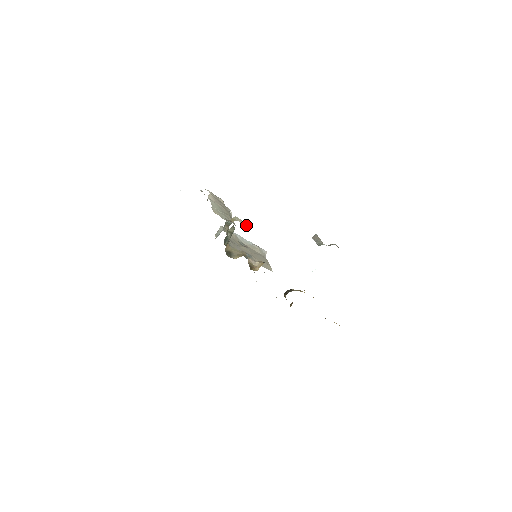
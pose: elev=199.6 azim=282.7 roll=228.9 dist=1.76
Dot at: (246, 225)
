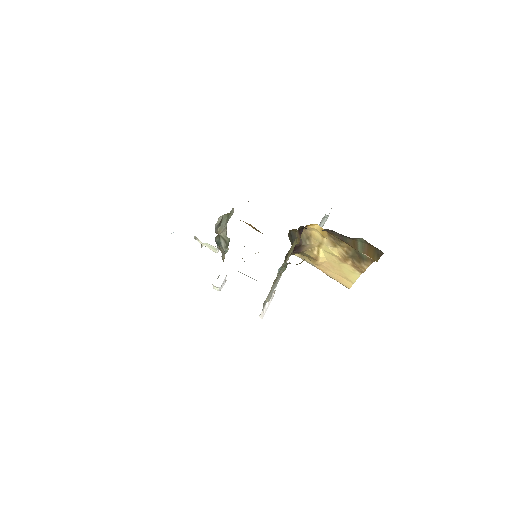
Dot at: occluded
